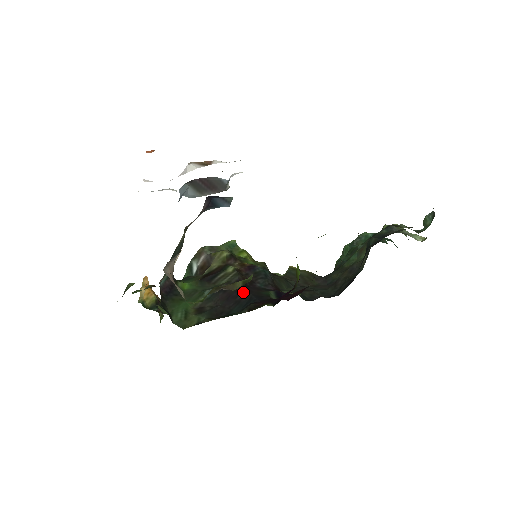
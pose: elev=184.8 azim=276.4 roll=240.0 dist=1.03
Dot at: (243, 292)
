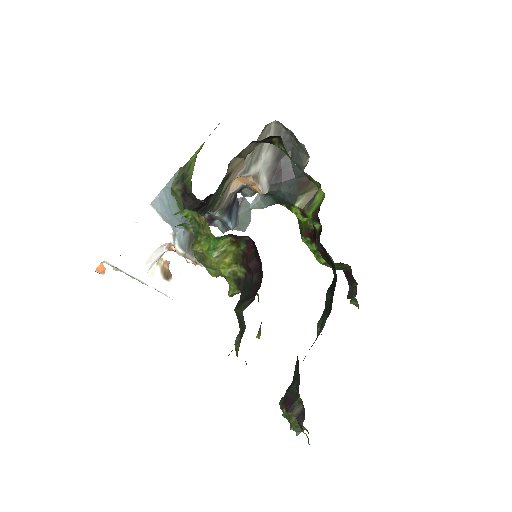
Dot at: occluded
